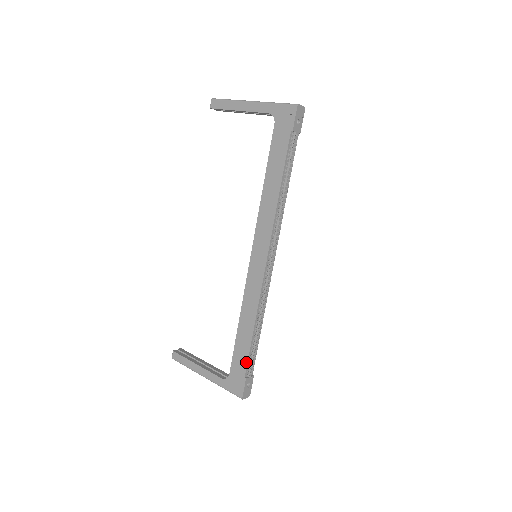
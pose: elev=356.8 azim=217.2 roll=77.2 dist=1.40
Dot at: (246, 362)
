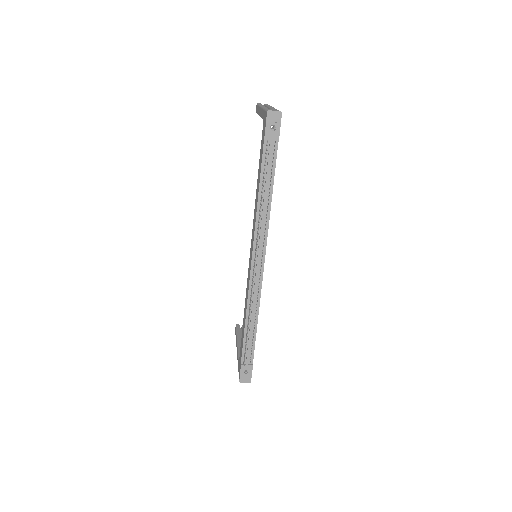
Dot at: (242, 350)
